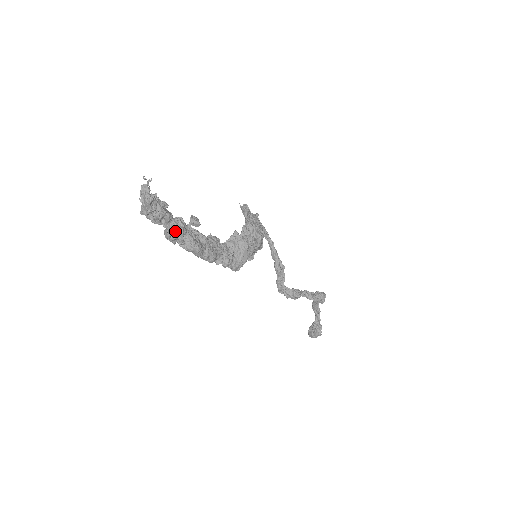
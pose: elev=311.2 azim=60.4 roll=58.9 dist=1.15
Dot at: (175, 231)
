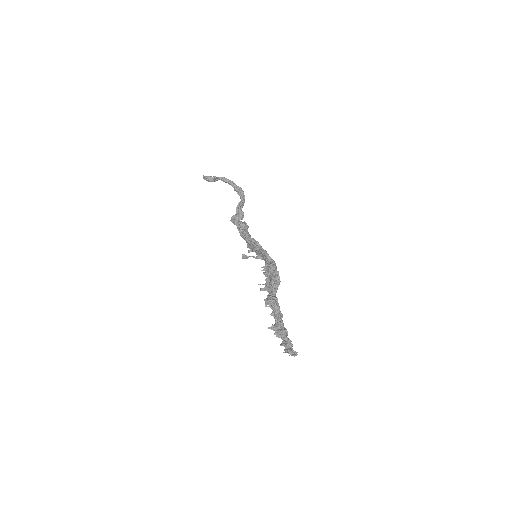
Dot at: occluded
